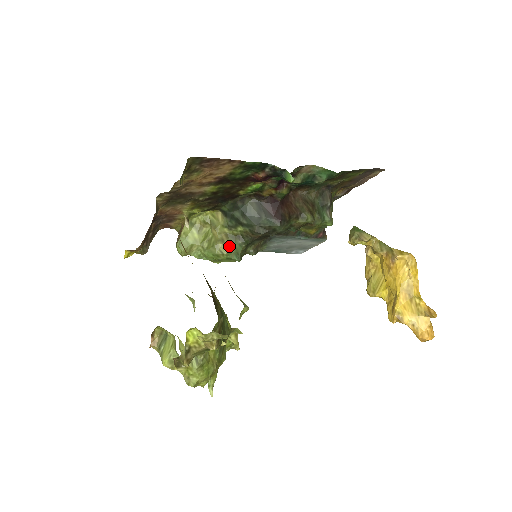
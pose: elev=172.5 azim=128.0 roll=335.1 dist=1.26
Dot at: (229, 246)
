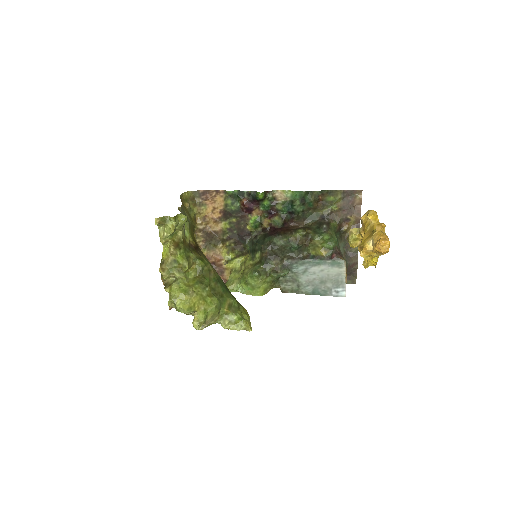
Dot at: (251, 269)
